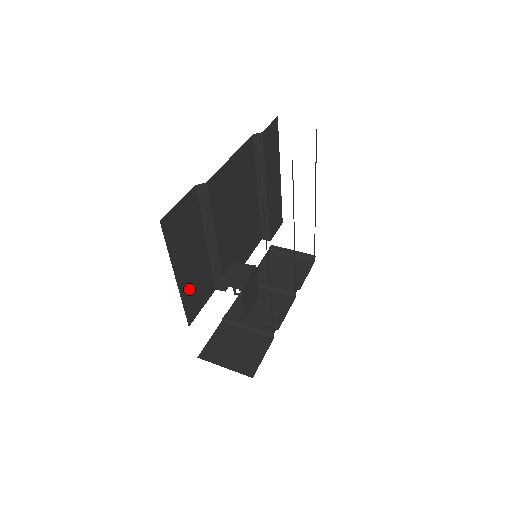
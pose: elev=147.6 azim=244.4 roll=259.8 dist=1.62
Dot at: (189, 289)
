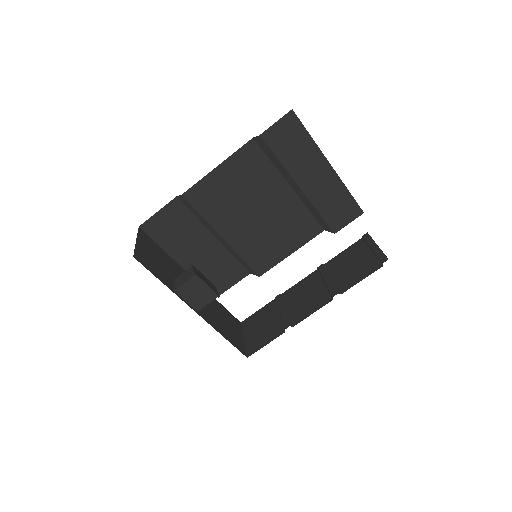
Dot at: (203, 272)
